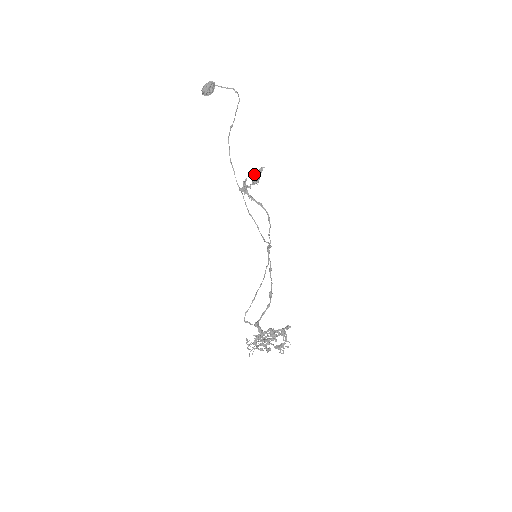
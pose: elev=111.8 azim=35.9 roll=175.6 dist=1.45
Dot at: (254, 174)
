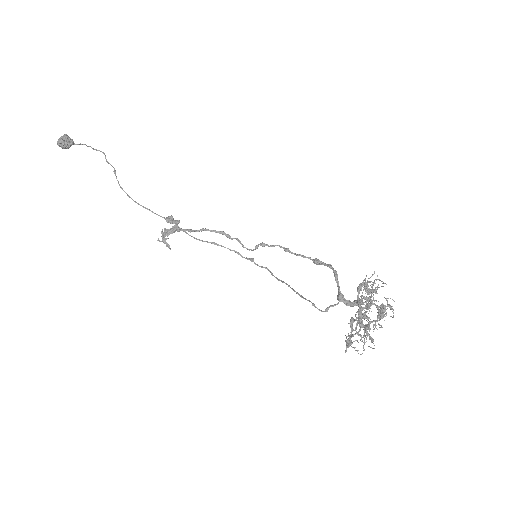
Dot at: (167, 221)
